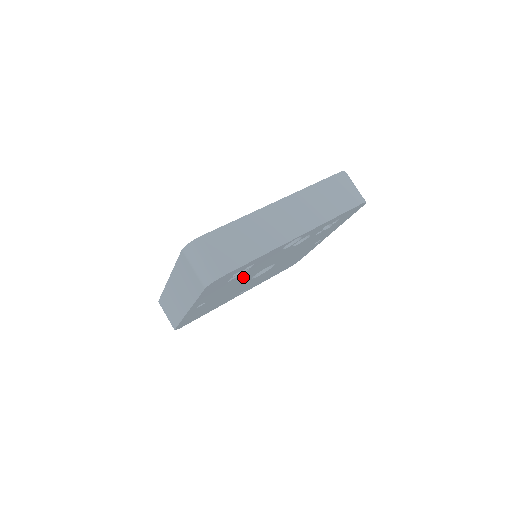
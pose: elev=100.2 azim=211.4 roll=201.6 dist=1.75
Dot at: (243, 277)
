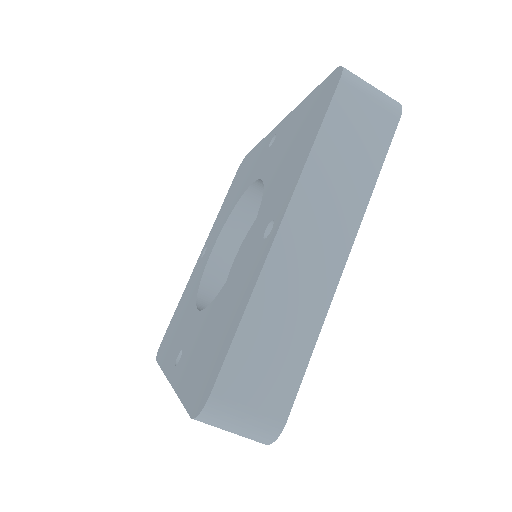
Dot at: occluded
